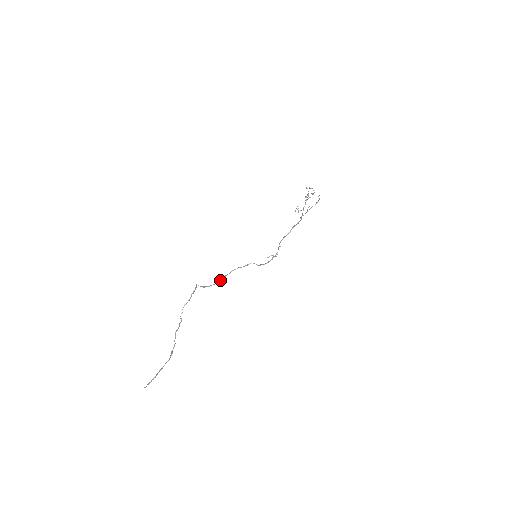
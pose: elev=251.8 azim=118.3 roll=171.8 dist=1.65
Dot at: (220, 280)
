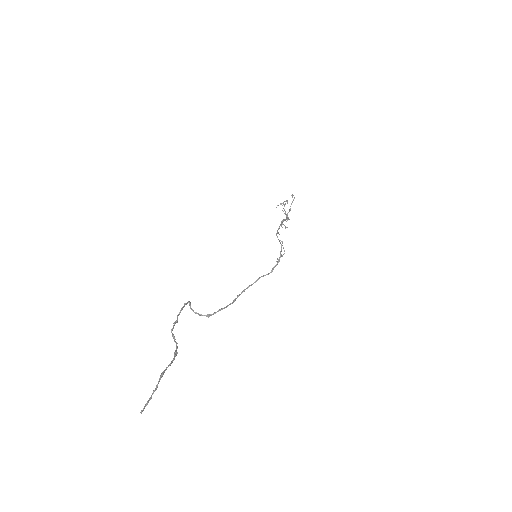
Dot at: (229, 304)
